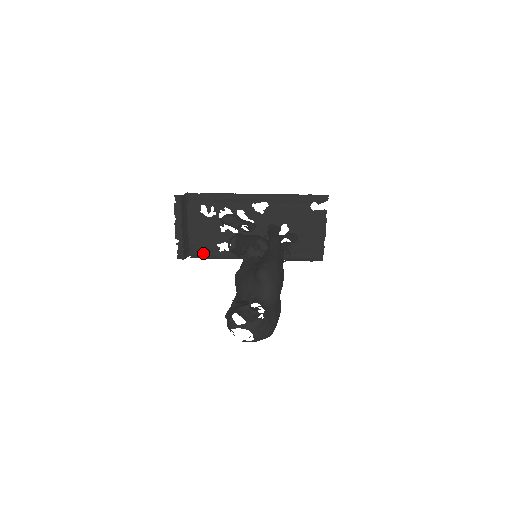
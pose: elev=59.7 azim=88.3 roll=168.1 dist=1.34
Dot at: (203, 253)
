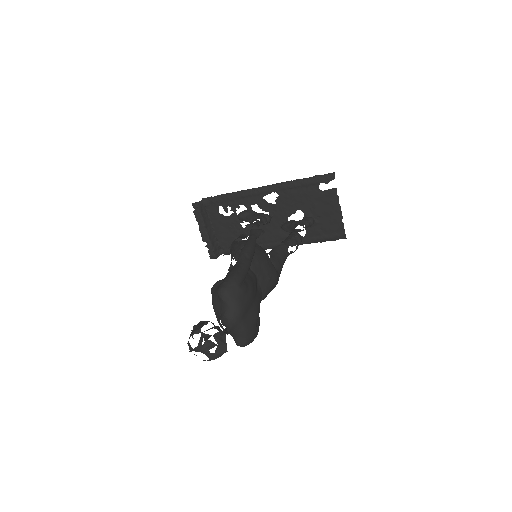
Dot at: occluded
